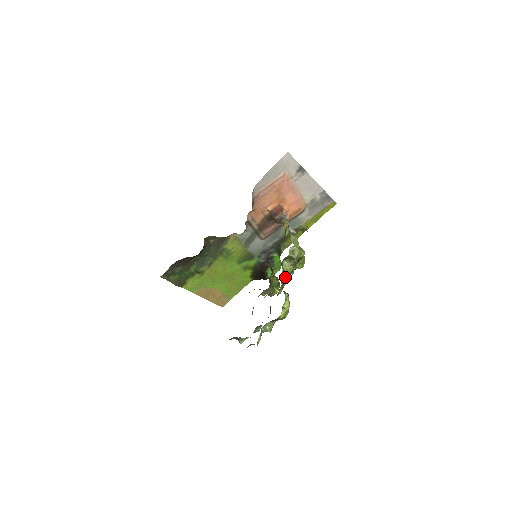
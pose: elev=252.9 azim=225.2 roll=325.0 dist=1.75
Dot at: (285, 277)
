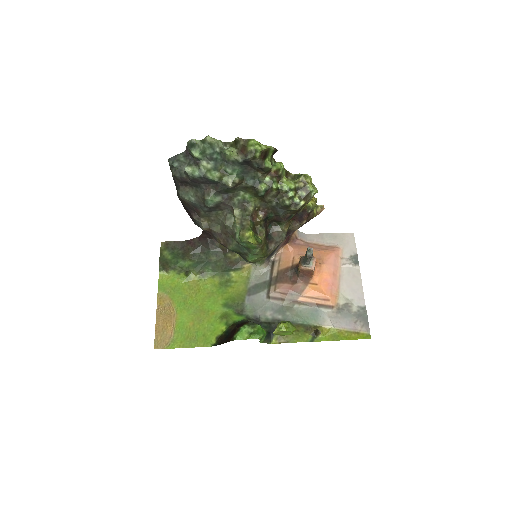
Dot at: occluded
